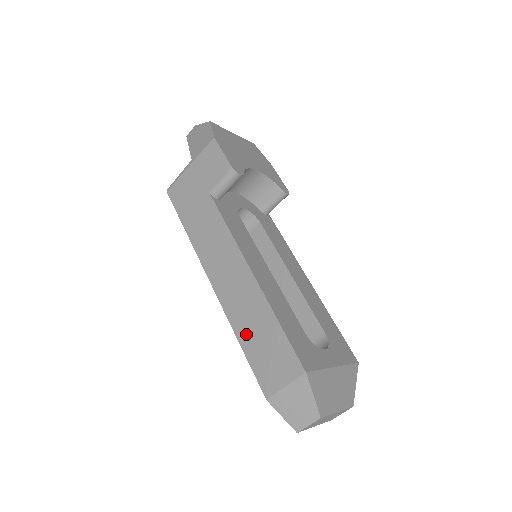
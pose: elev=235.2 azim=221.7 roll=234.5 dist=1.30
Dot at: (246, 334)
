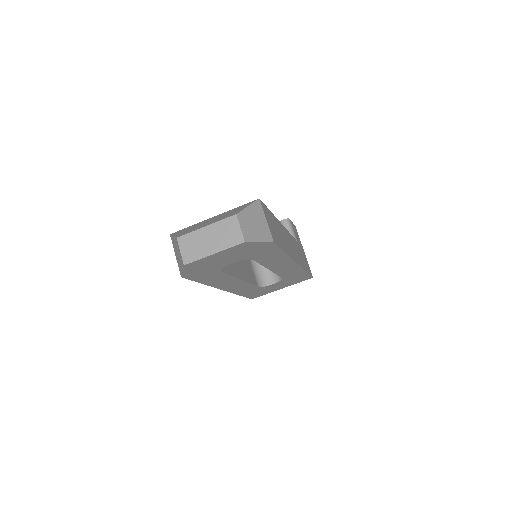
Dot at: occluded
